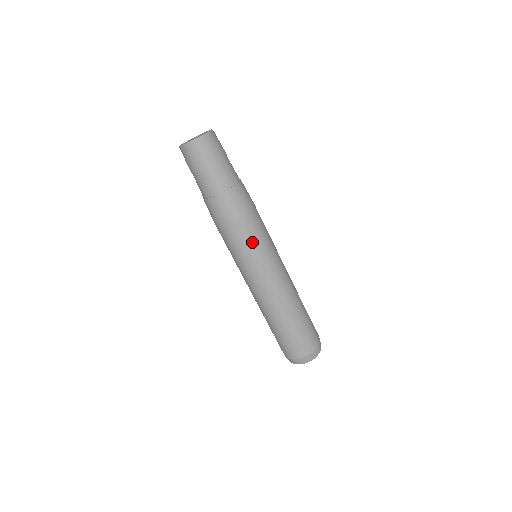
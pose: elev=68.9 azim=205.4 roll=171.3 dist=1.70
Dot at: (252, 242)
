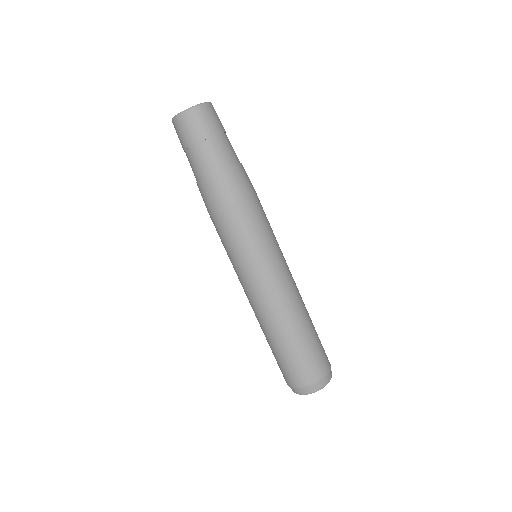
Dot at: (262, 229)
